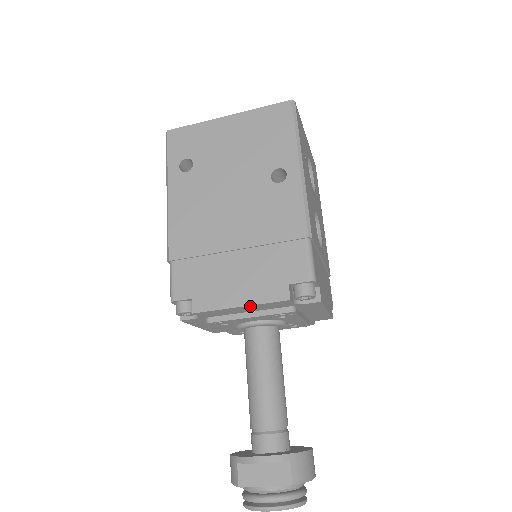
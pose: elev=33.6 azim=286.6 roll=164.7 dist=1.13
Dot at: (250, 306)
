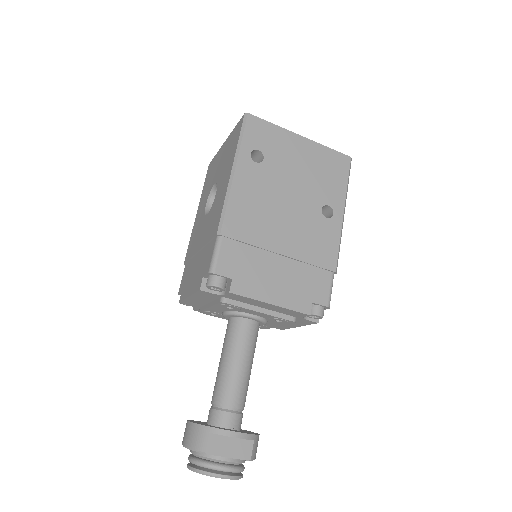
Dot at: (277, 306)
